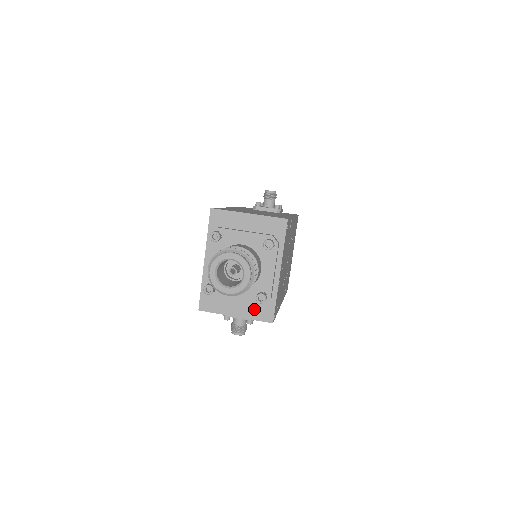
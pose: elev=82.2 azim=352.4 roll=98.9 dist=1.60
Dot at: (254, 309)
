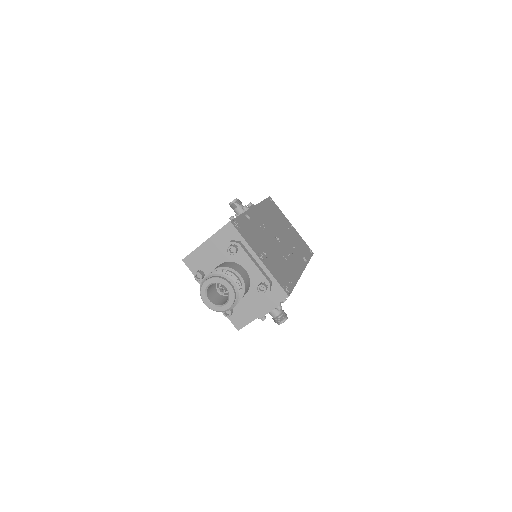
Dot at: (269, 298)
